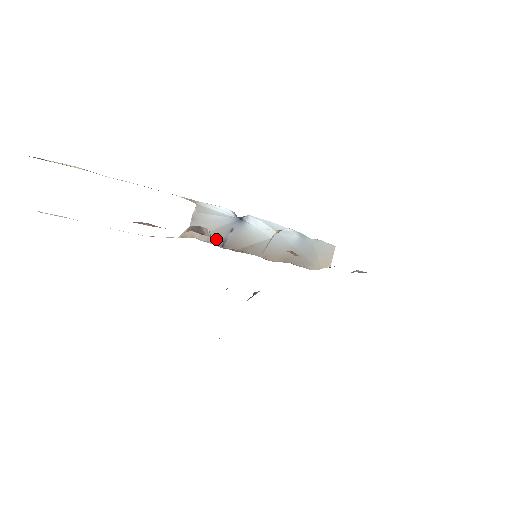
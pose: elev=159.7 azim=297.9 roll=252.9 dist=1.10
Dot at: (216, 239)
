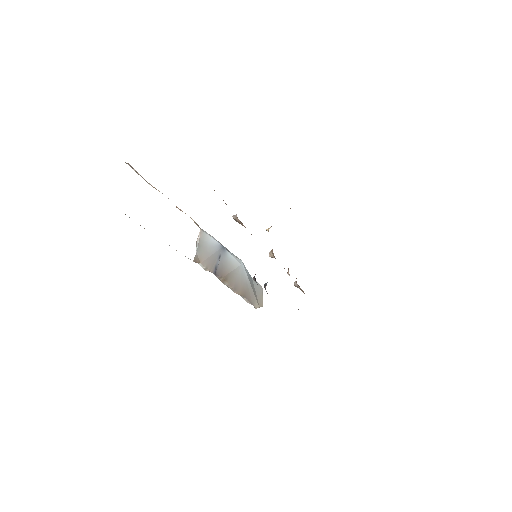
Dot at: (211, 266)
